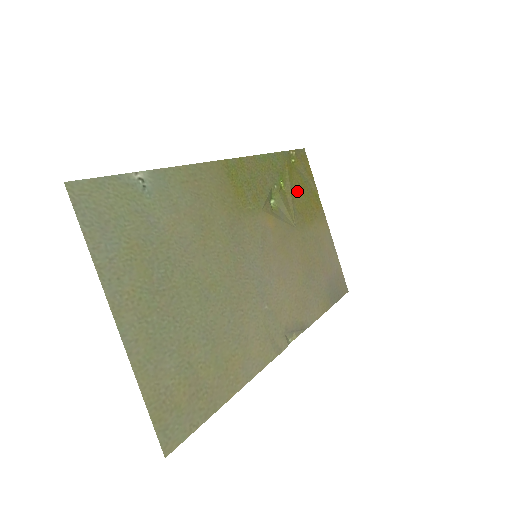
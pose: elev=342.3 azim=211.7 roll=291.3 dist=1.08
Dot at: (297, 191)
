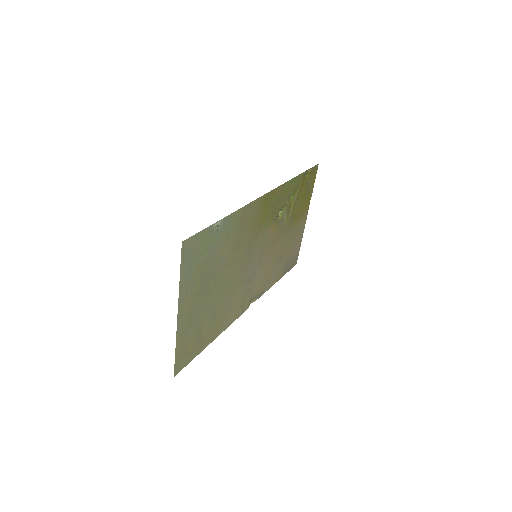
Dot at: (299, 200)
